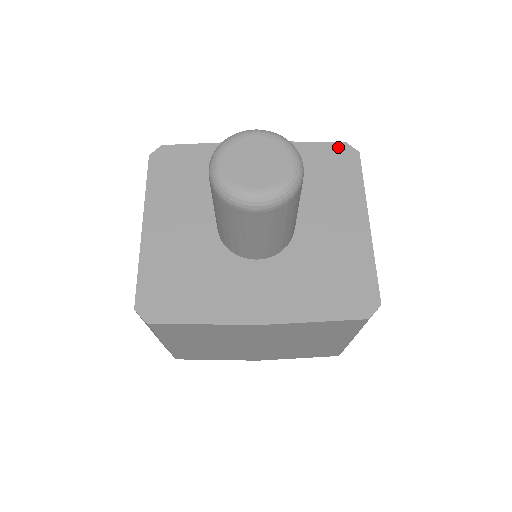
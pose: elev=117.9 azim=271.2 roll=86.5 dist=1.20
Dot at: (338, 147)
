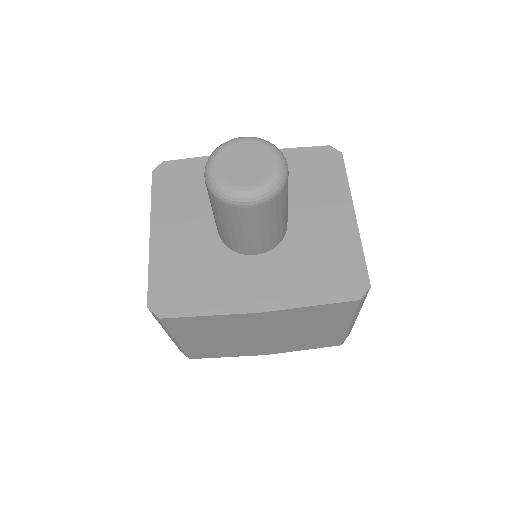
Dot at: (322, 150)
